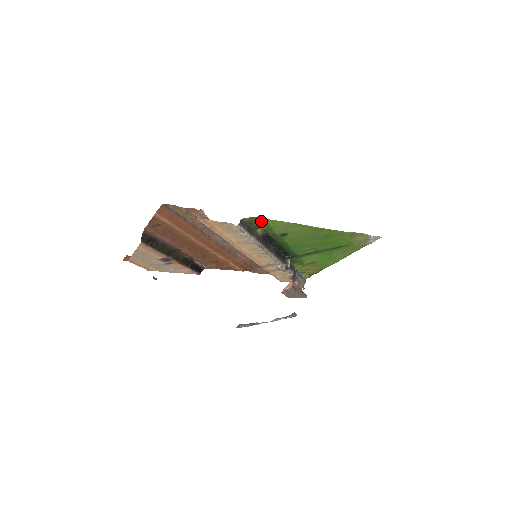
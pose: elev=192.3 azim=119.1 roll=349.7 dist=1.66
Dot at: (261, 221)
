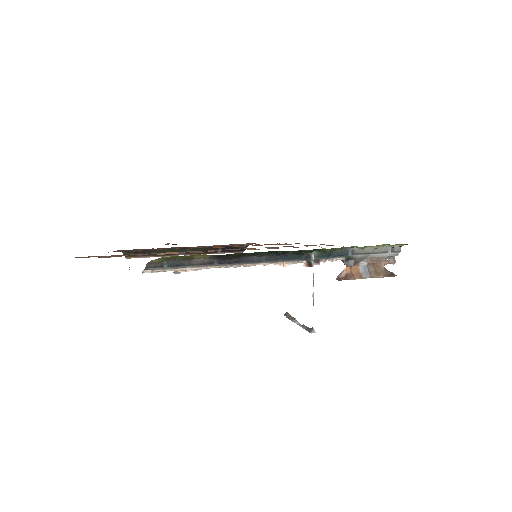
Dot at: (181, 256)
